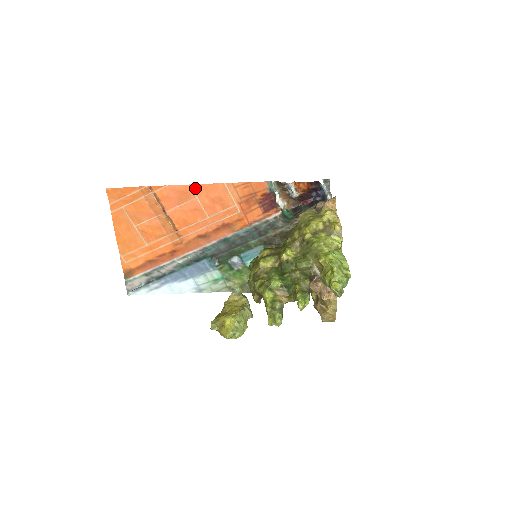
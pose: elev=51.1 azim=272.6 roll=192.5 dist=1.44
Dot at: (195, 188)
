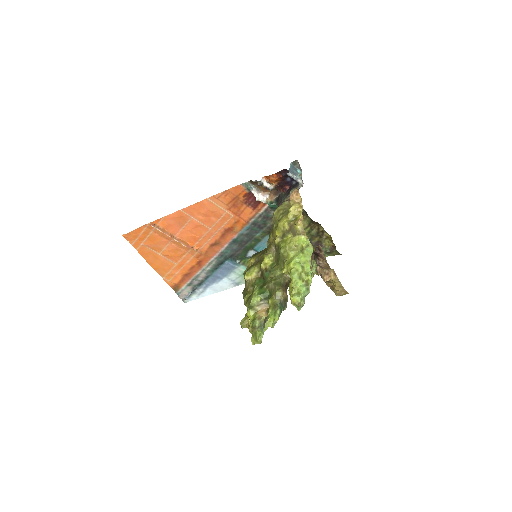
Dot at: (186, 211)
